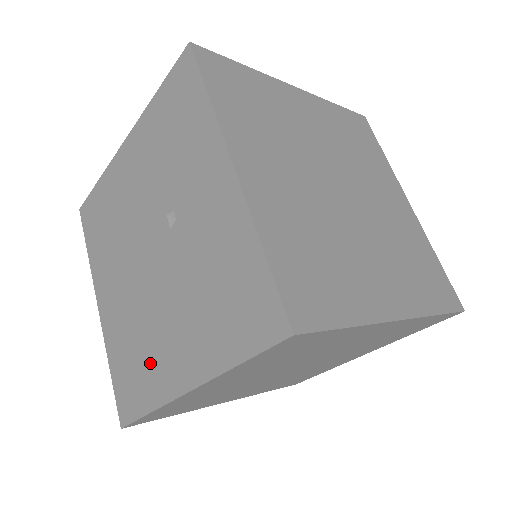
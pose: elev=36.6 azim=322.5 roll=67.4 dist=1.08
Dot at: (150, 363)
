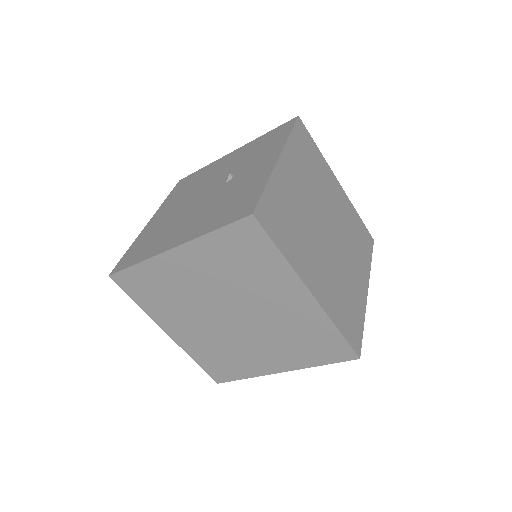
Dot at: (160, 240)
